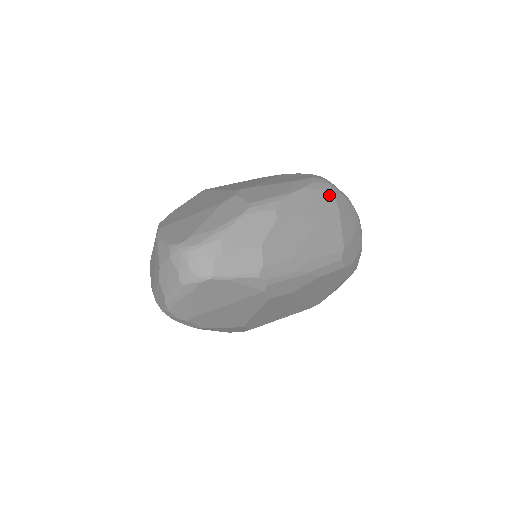
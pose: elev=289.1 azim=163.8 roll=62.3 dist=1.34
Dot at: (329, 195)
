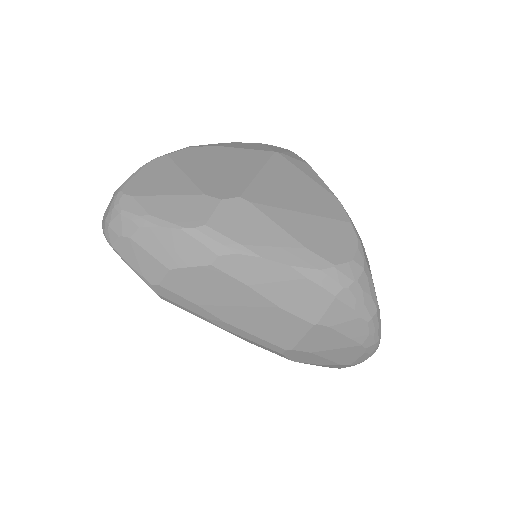
Dot at: (324, 298)
